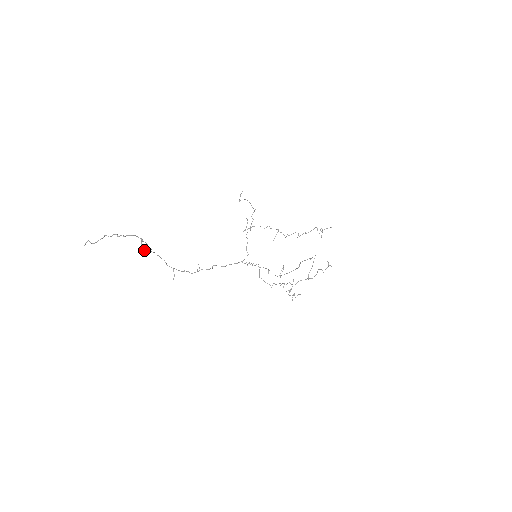
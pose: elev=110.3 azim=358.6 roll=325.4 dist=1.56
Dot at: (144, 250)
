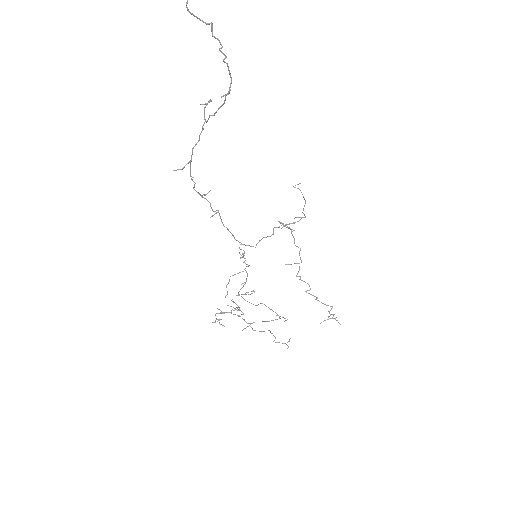
Dot at: (206, 103)
